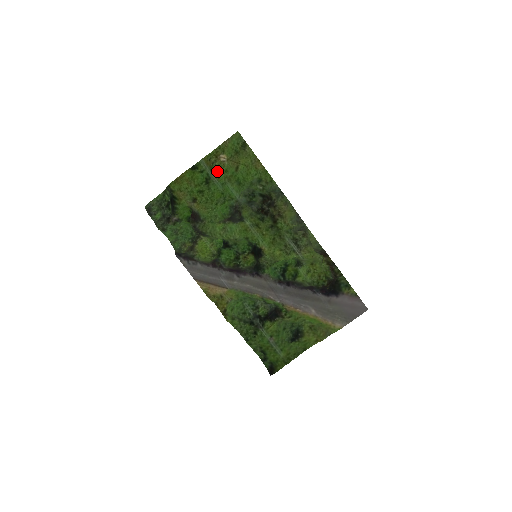
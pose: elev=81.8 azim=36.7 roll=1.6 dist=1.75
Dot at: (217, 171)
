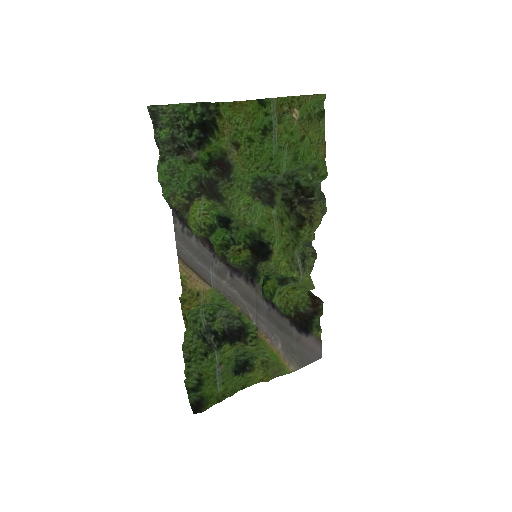
Dot at: (284, 126)
